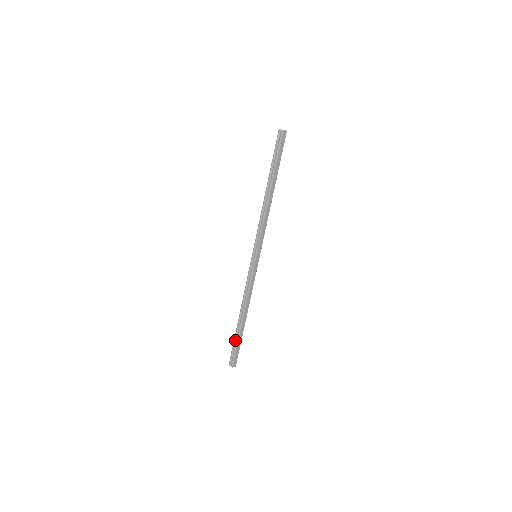
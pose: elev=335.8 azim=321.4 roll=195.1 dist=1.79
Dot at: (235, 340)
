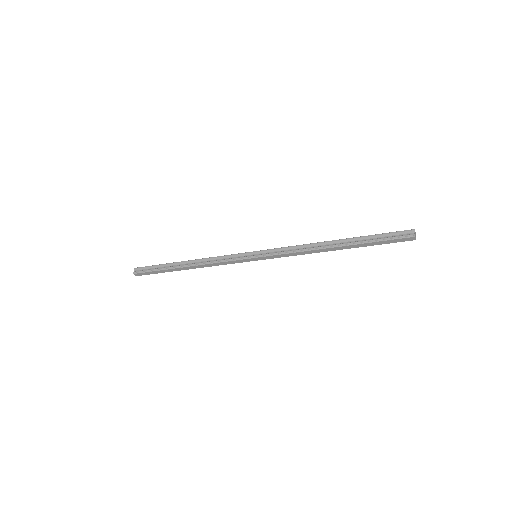
Dot at: (161, 266)
